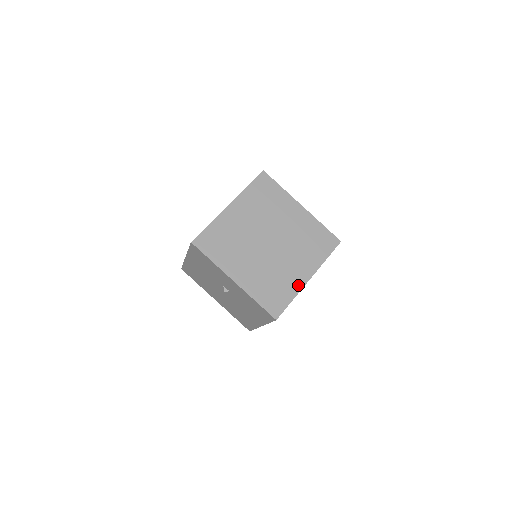
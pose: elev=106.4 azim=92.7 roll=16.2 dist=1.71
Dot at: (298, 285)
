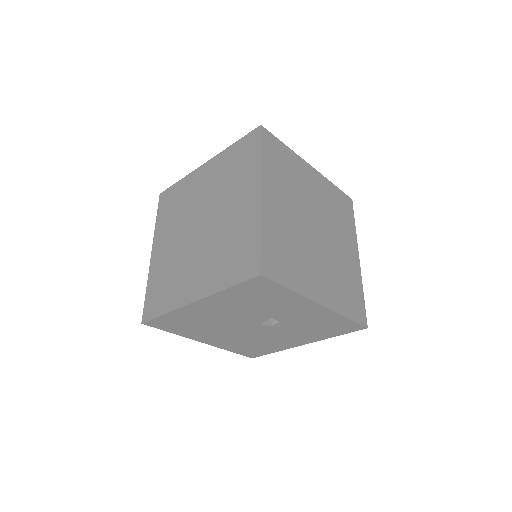
Dot at: (357, 272)
